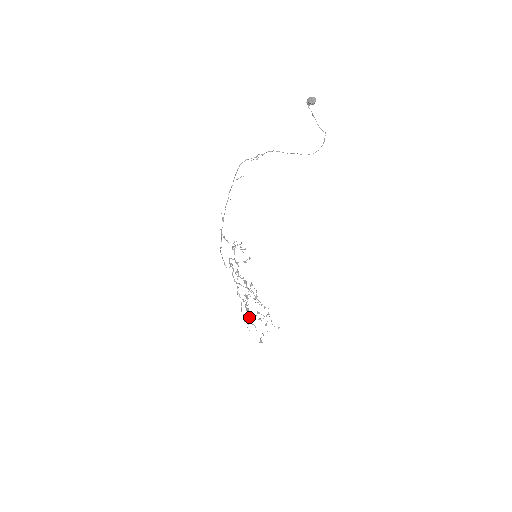
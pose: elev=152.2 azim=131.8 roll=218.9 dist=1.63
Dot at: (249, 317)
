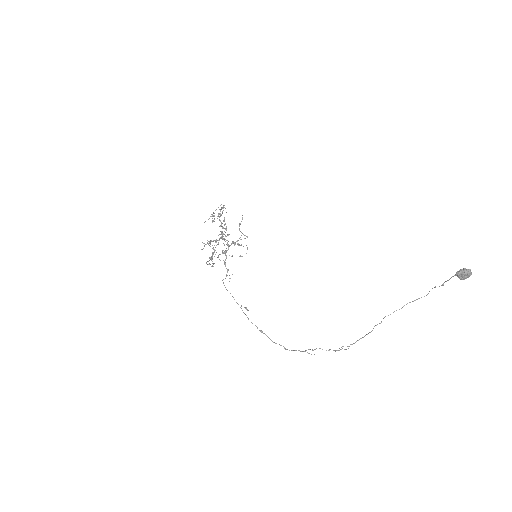
Dot at: occluded
